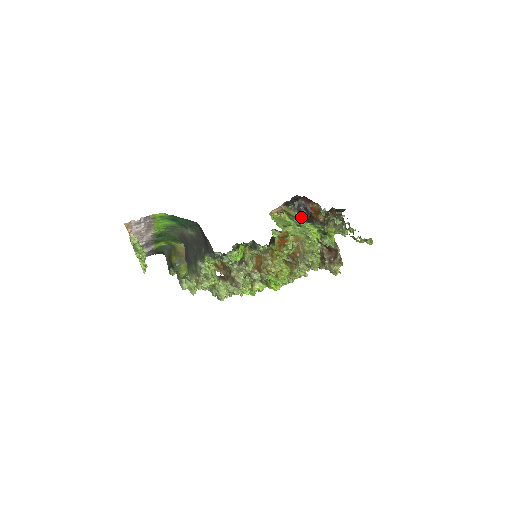
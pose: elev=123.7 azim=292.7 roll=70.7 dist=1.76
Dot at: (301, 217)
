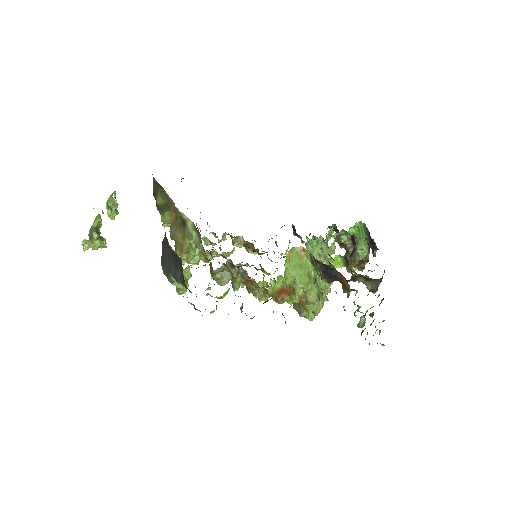
Dot at: (322, 280)
